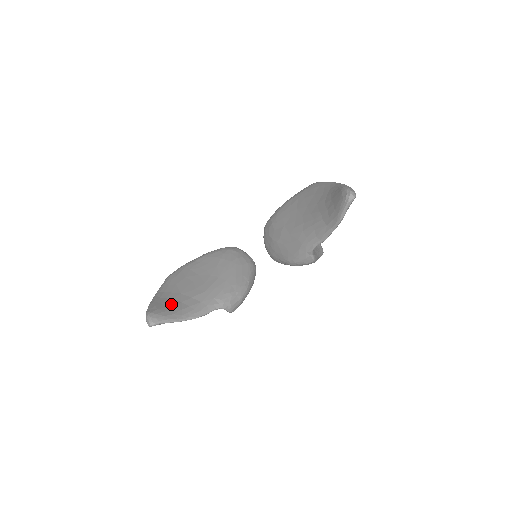
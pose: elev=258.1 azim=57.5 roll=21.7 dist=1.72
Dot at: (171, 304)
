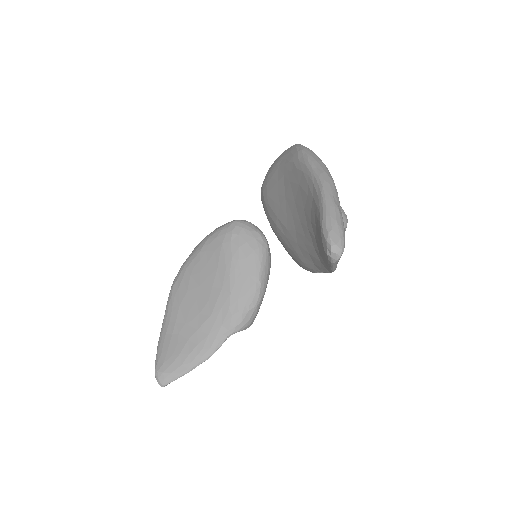
Dot at: (177, 347)
